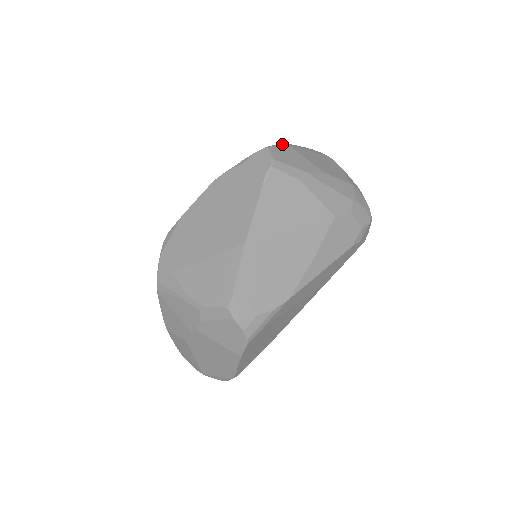
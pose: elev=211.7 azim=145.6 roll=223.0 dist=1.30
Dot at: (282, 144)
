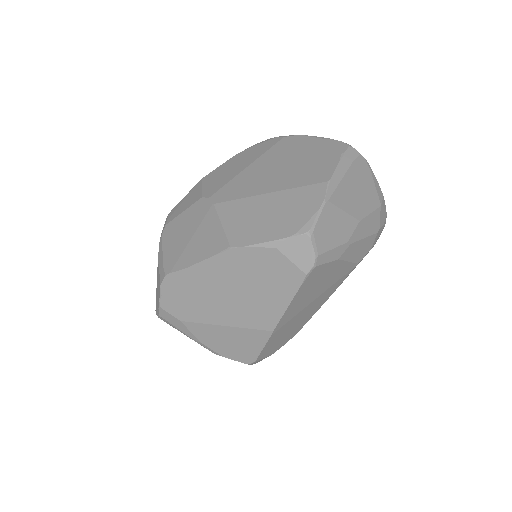
Dot at: (323, 208)
